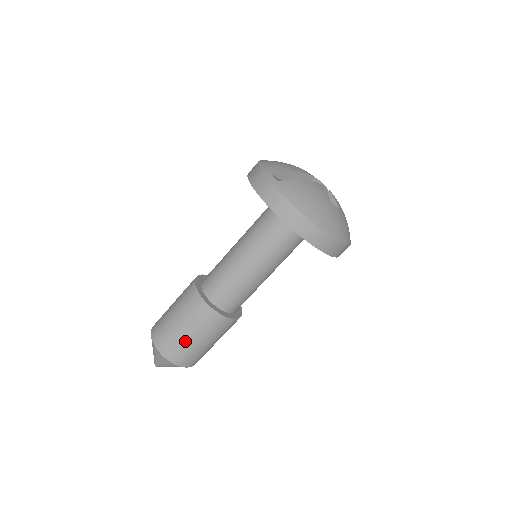
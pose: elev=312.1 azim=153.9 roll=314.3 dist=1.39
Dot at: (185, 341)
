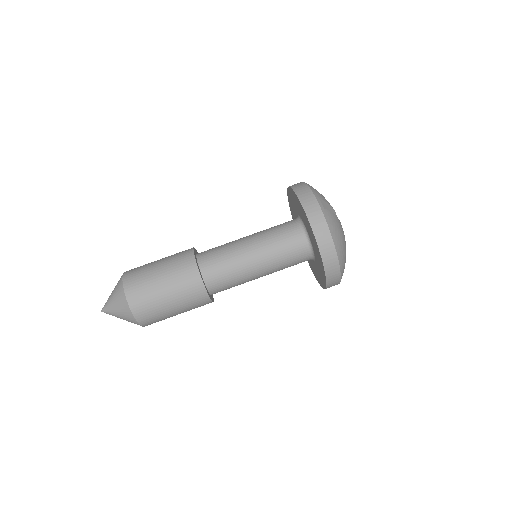
Dot at: (160, 301)
